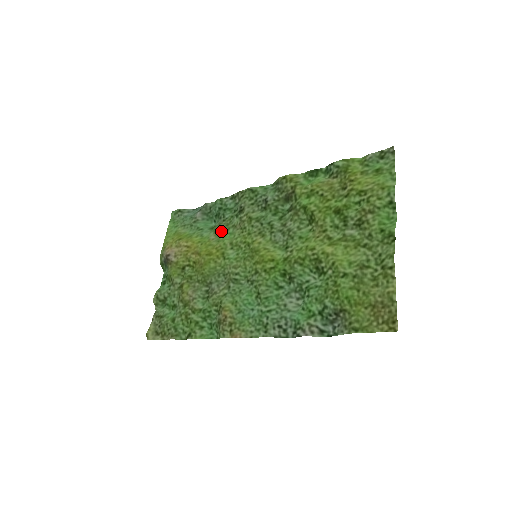
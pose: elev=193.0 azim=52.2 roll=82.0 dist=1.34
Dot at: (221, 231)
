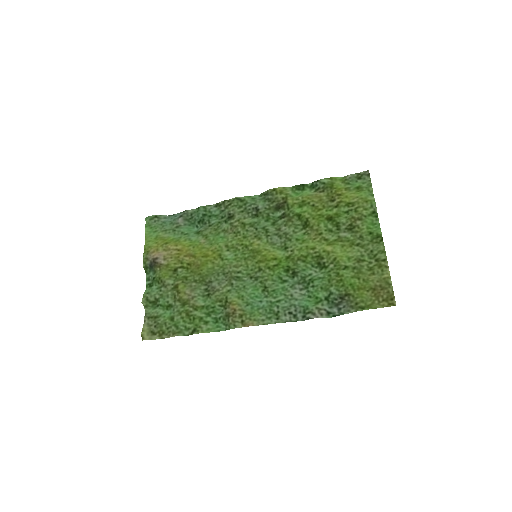
Dot at: (211, 235)
